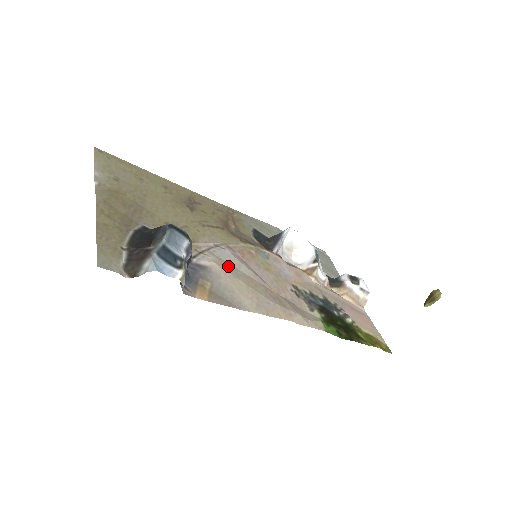
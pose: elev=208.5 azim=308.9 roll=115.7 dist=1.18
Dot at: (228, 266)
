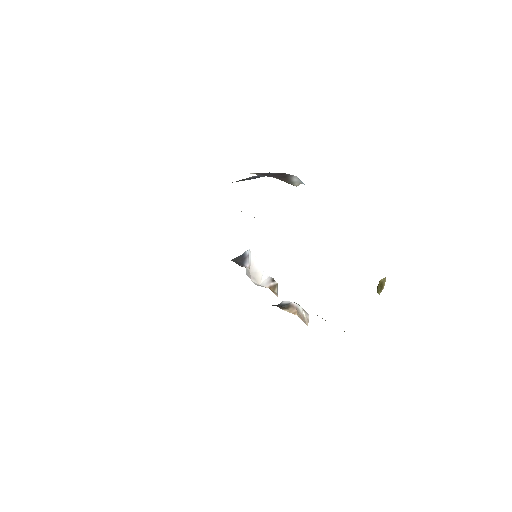
Dot at: occluded
